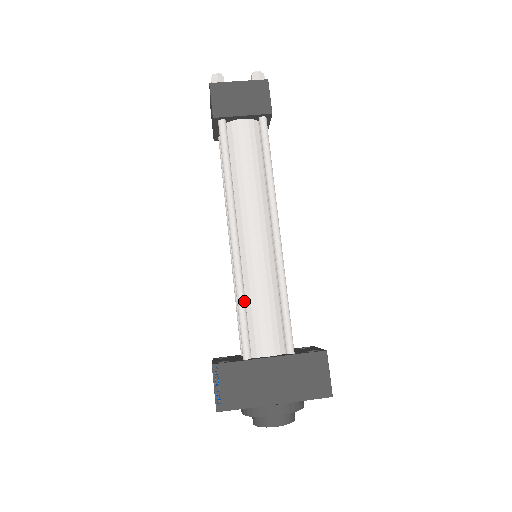
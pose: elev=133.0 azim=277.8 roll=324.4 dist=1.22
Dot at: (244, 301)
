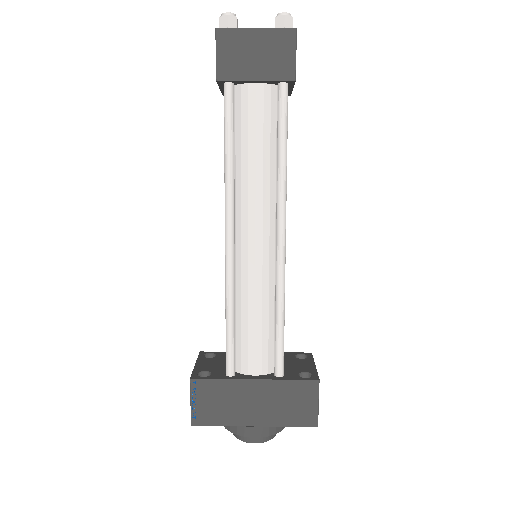
Dot at: (233, 314)
